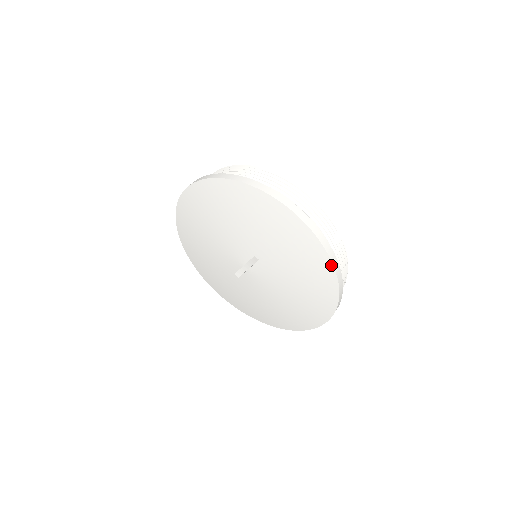
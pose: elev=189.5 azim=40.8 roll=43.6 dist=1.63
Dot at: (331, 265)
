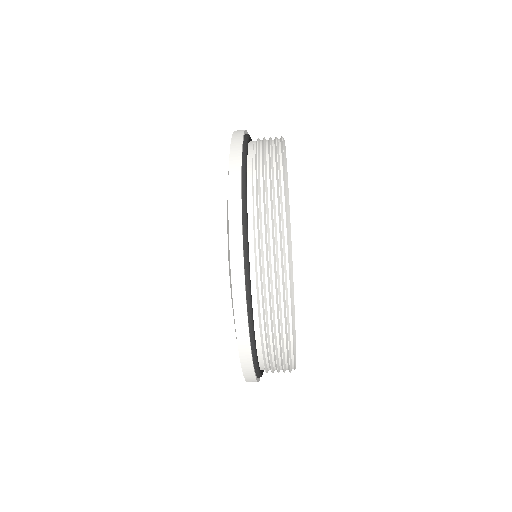
Dot at: (243, 372)
